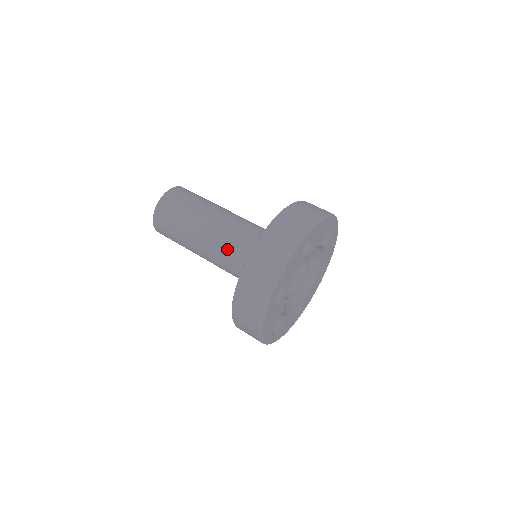
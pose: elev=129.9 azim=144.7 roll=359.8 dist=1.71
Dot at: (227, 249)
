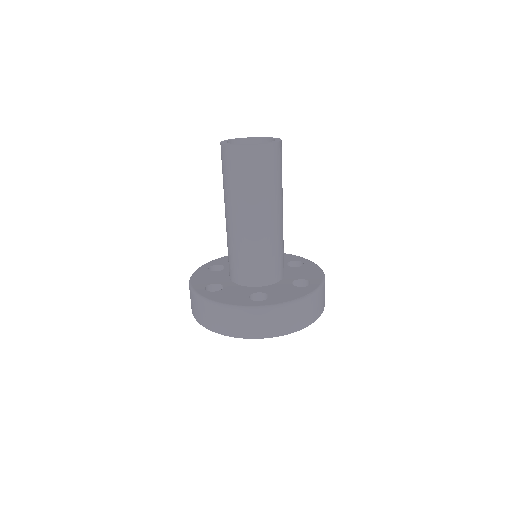
Dot at: (233, 246)
